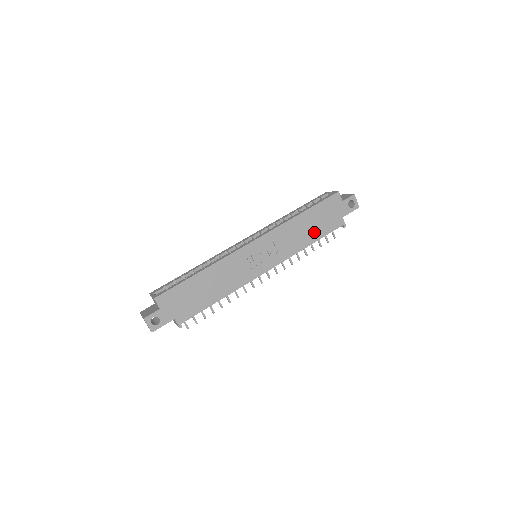
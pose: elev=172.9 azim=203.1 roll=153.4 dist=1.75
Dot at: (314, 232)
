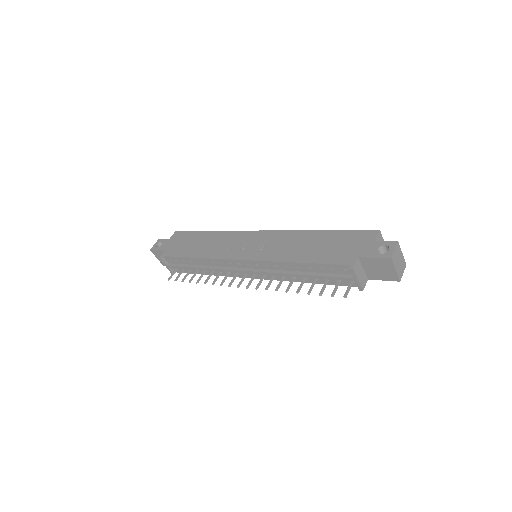
Dot at: (313, 253)
